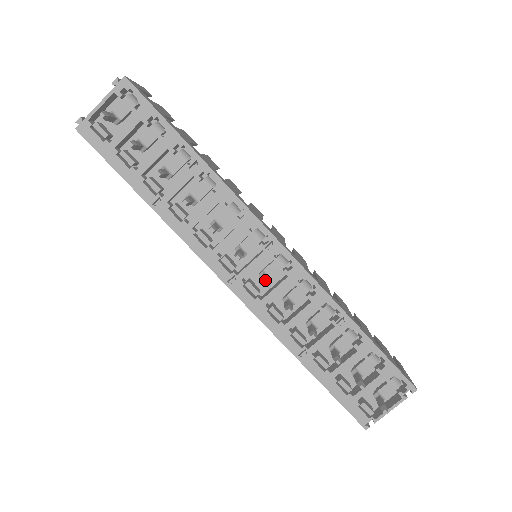
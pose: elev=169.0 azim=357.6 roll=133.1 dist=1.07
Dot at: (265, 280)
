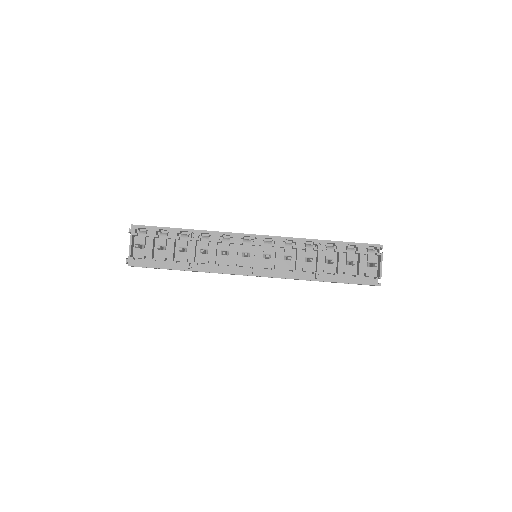
Dot at: (267, 255)
